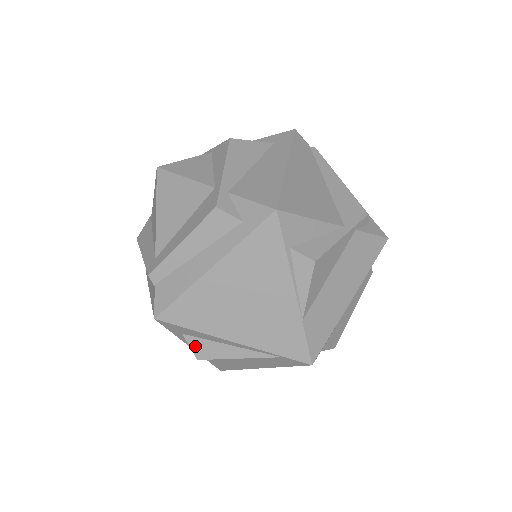
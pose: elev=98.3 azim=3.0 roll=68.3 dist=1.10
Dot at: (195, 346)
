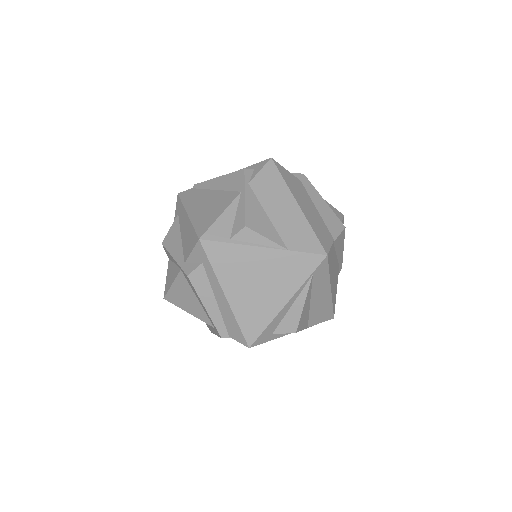
Dot at: (284, 330)
